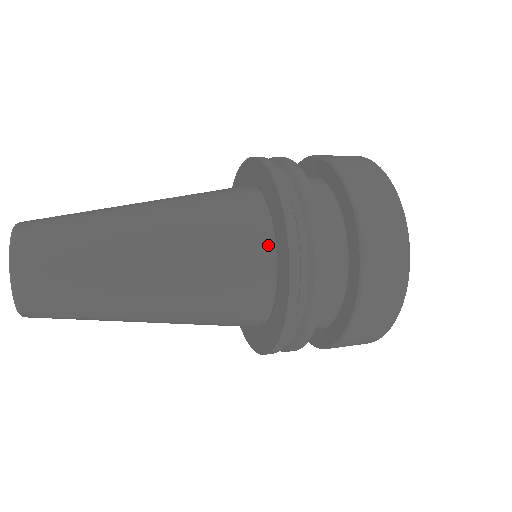
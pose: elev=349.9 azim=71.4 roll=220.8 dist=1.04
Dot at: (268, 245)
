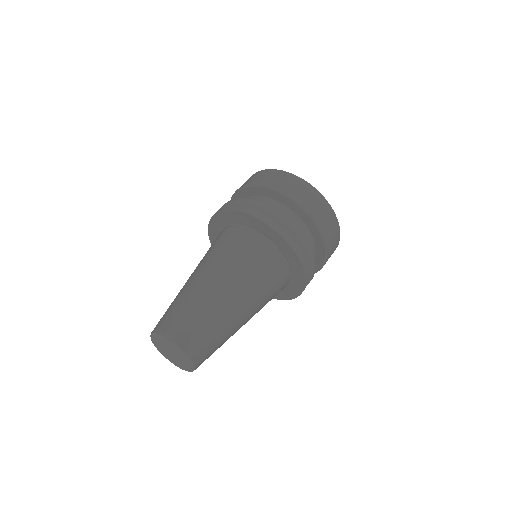
Dot at: (269, 245)
